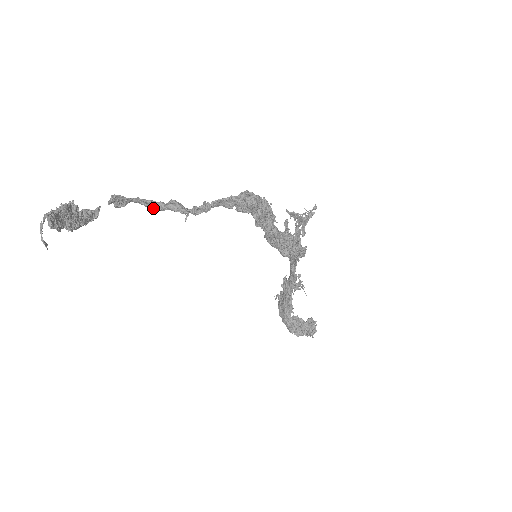
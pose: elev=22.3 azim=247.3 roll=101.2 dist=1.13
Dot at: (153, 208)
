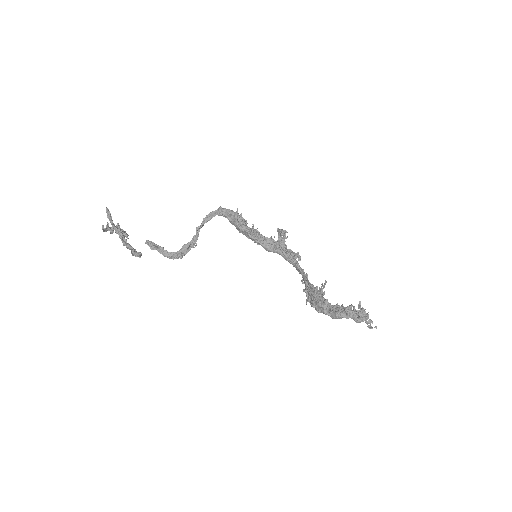
Dot at: (176, 253)
